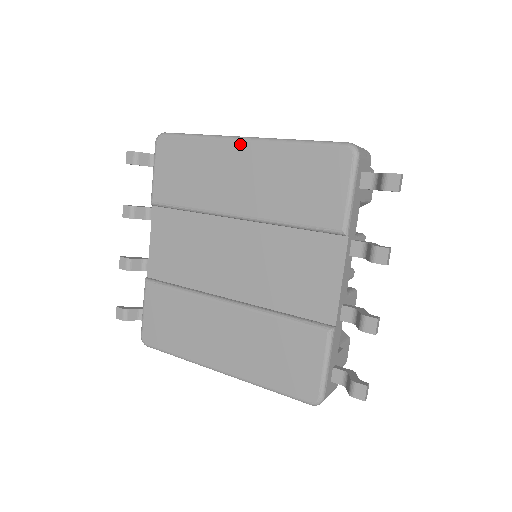
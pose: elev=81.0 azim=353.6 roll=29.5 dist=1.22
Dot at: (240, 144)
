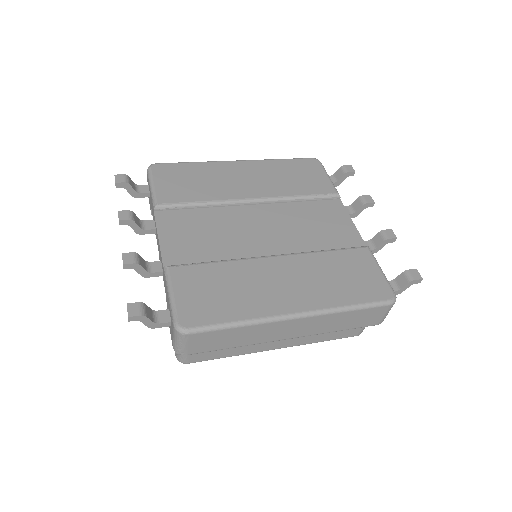
Dot at: (236, 163)
